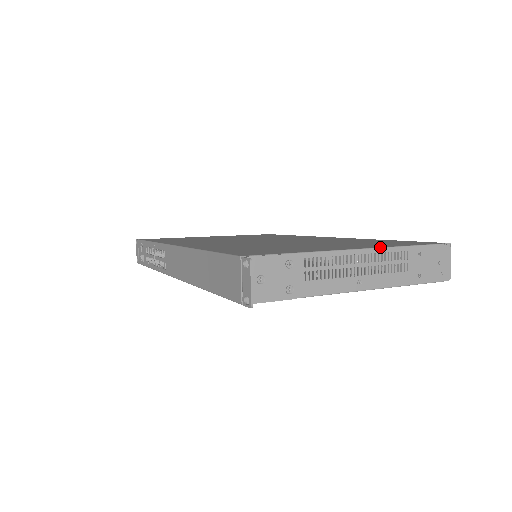
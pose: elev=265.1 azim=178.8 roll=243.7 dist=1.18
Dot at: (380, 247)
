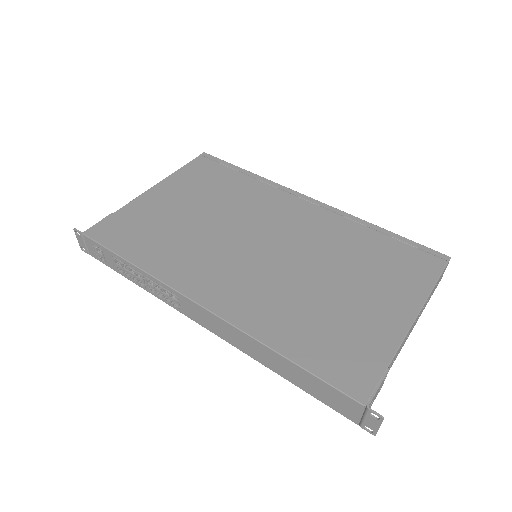
Dot at: (423, 306)
